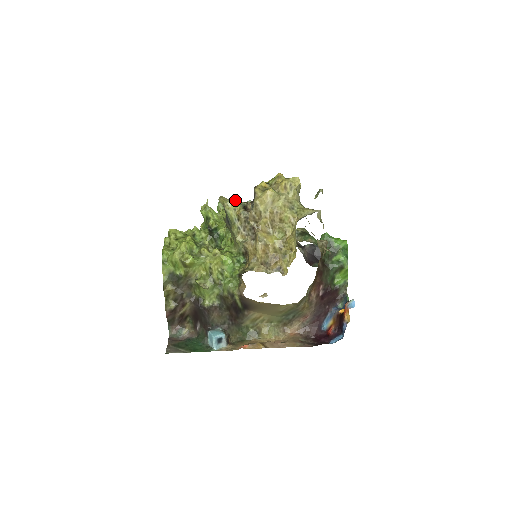
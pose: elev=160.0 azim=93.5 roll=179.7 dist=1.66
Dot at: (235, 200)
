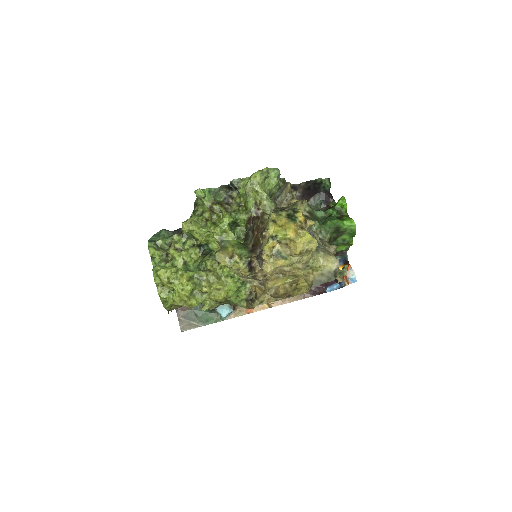
Dot at: (237, 259)
